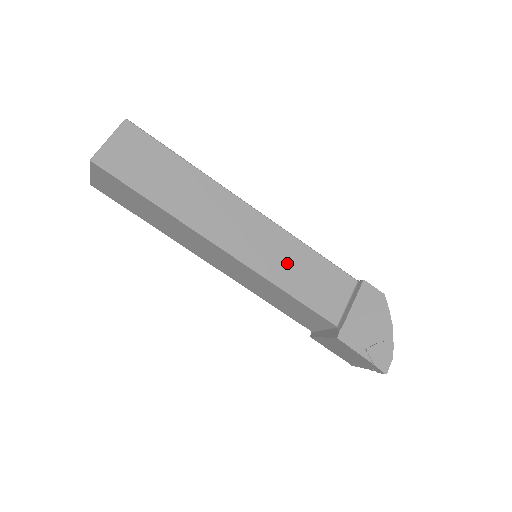
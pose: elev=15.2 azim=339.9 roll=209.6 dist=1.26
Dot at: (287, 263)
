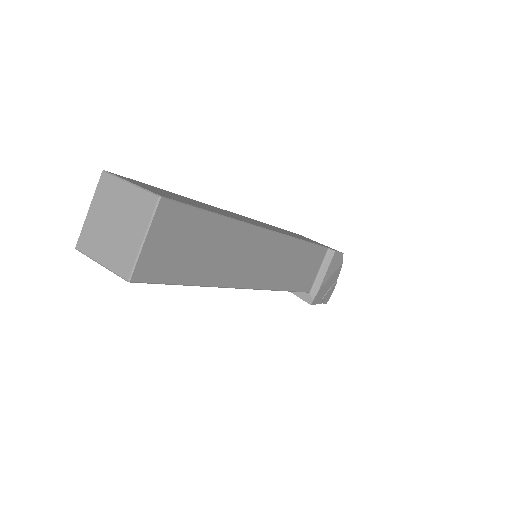
Dot at: (290, 267)
